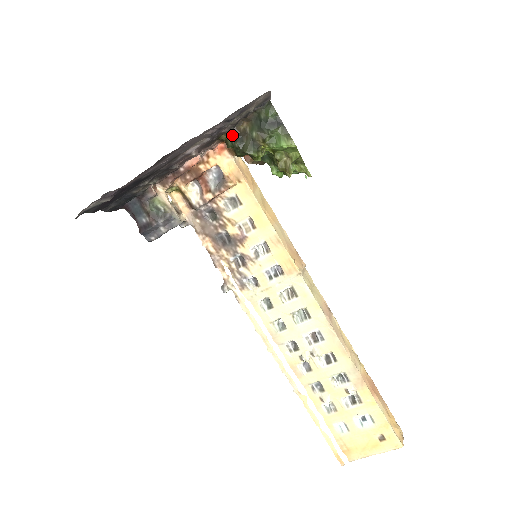
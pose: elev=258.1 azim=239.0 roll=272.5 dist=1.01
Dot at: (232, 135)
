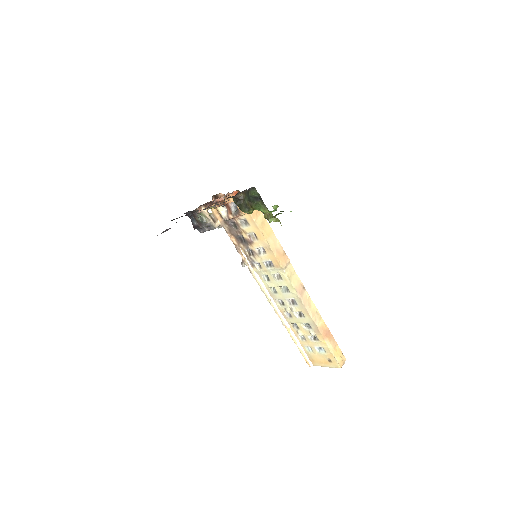
Dot at: (235, 199)
